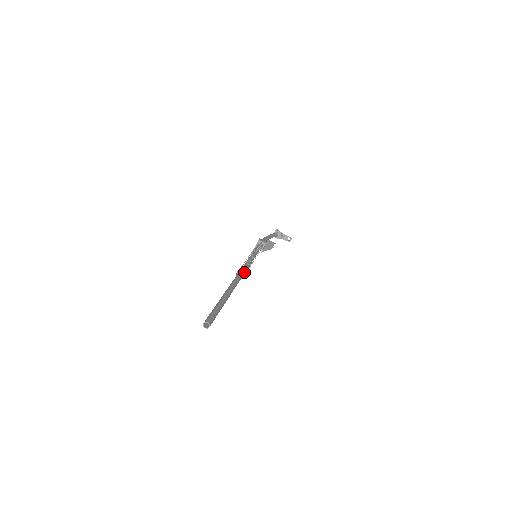
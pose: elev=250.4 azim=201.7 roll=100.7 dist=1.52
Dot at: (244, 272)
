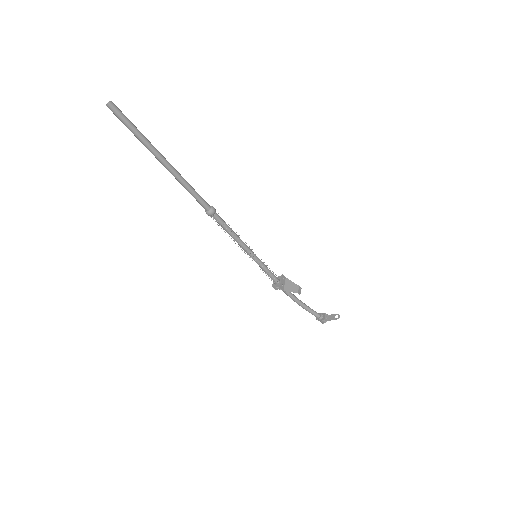
Dot at: (212, 206)
